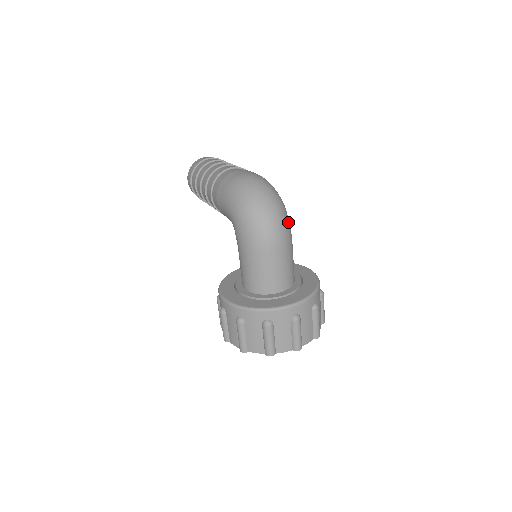
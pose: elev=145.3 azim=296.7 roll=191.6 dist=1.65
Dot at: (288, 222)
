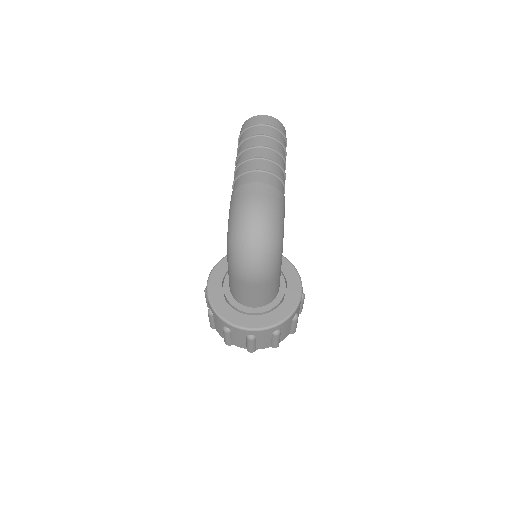
Dot at: (274, 265)
